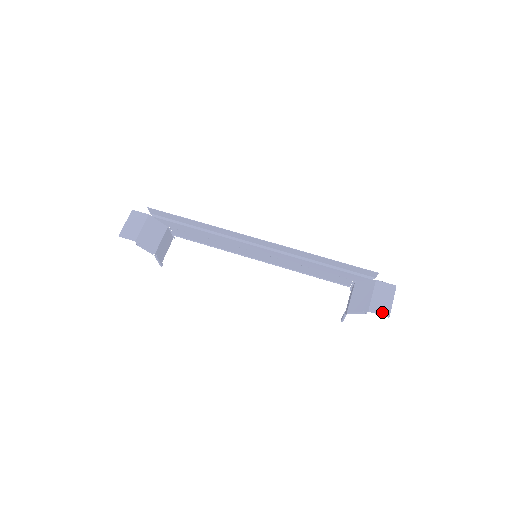
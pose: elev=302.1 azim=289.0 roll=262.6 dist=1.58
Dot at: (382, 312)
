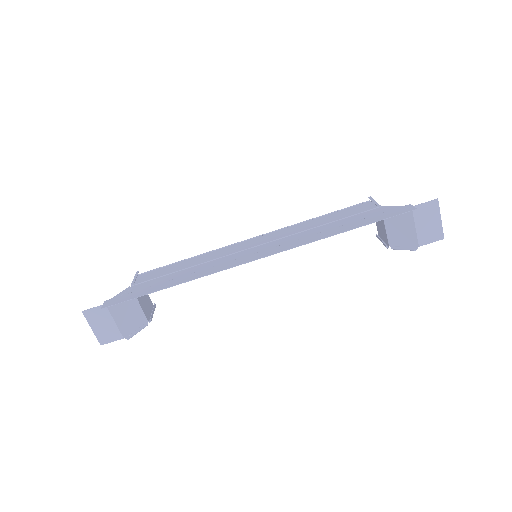
Dot at: (434, 238)
